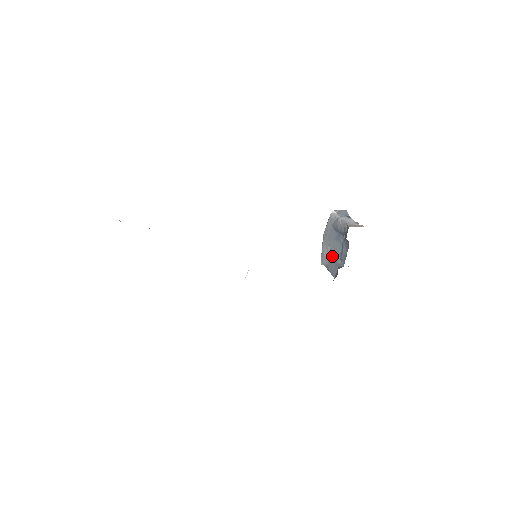
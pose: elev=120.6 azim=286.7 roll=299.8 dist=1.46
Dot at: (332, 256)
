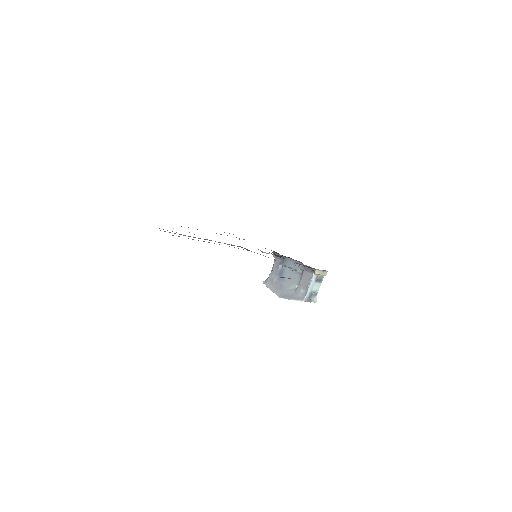
Dot at: (297, 283)
